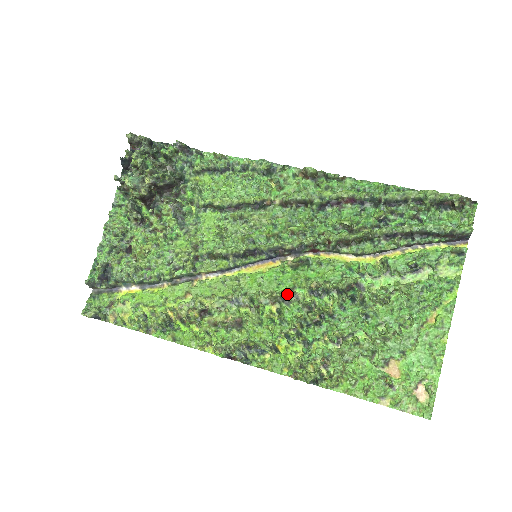
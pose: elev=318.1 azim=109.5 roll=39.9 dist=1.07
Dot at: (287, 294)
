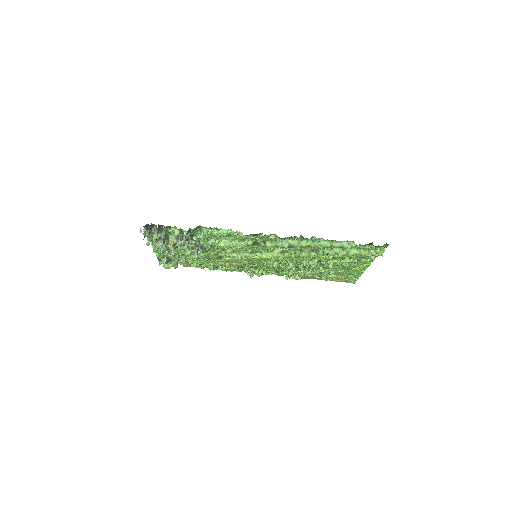
Dot at: (278, 262)
